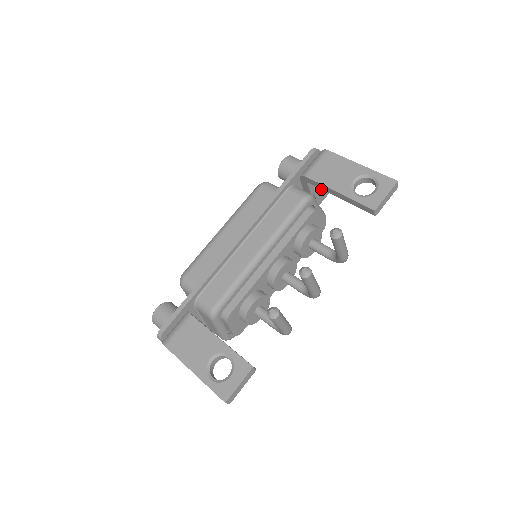
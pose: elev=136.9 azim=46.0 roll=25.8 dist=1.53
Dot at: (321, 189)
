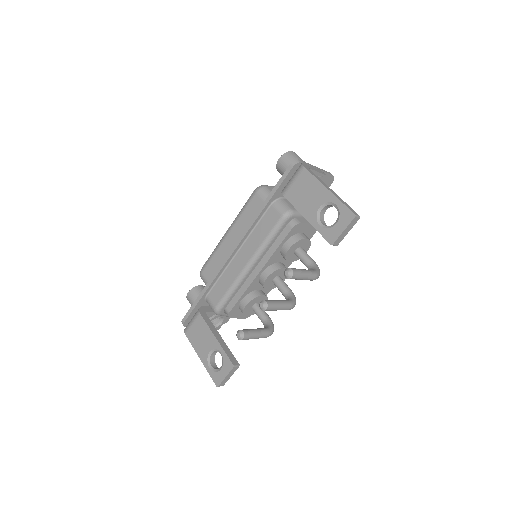
Dot at: occluded
